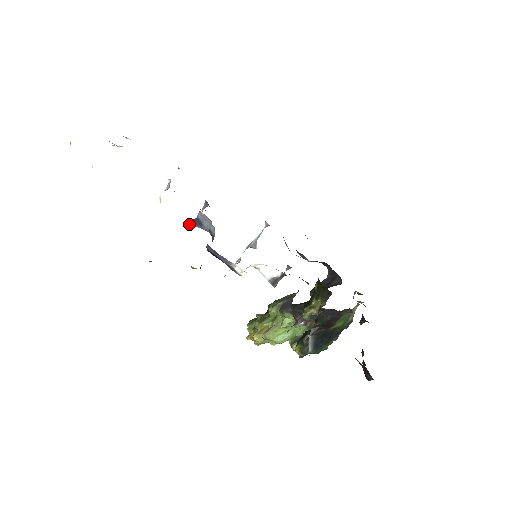
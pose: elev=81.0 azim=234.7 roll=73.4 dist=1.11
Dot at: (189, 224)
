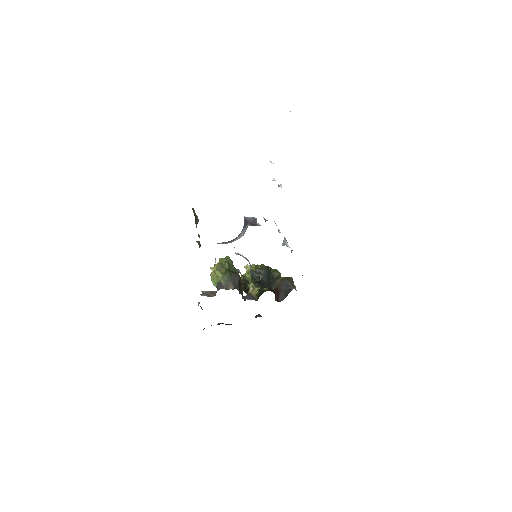
Dot at: (244, 219)
